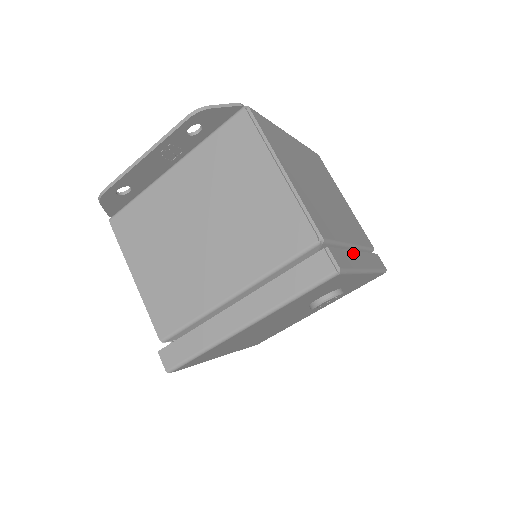
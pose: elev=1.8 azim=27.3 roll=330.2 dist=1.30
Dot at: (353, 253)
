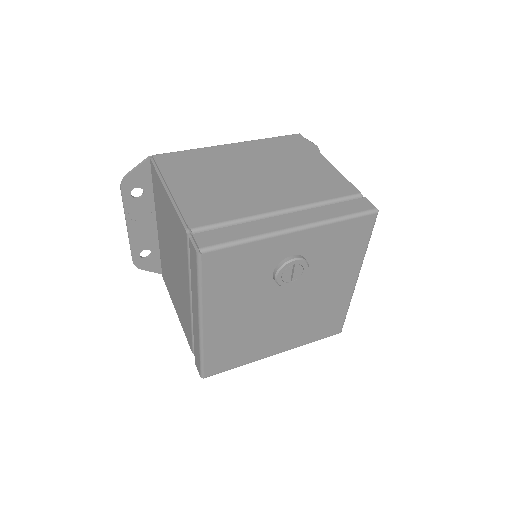
Dot at: (266, 221)
